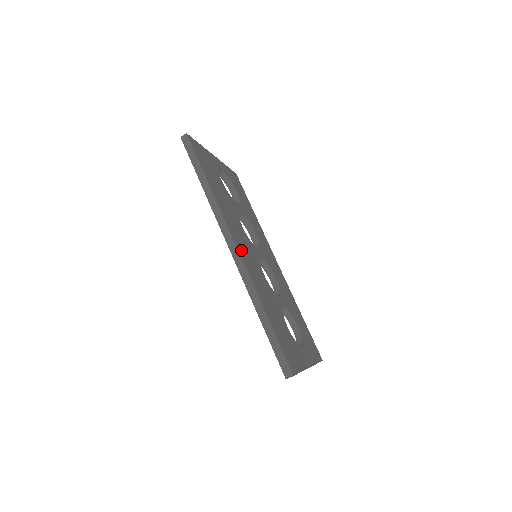
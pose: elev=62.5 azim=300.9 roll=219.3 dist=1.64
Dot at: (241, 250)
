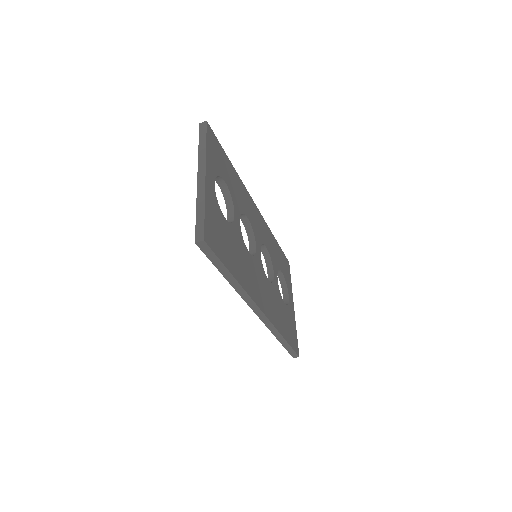
Dot at: (263, 305)
